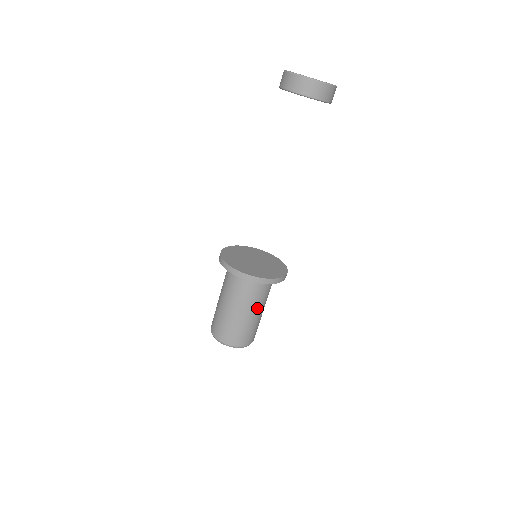
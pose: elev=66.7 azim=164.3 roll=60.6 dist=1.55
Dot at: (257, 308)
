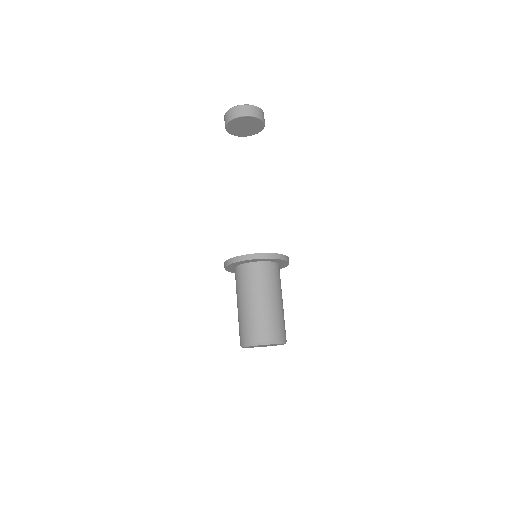
Dot at: (251, 296)
